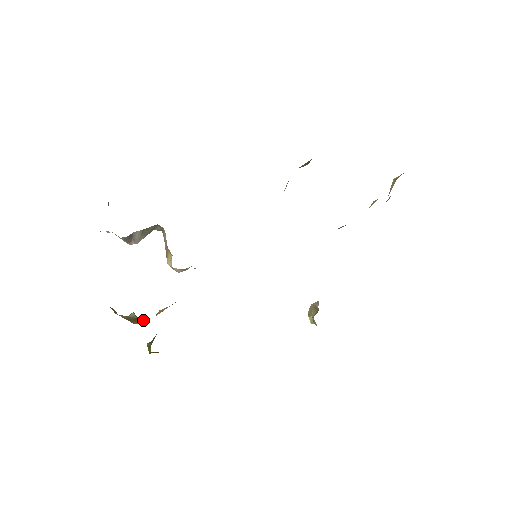
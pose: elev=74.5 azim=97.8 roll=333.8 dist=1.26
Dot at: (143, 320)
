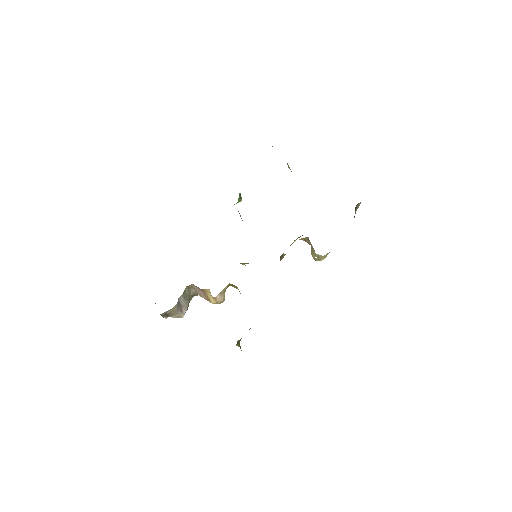
Dot at: occluded
